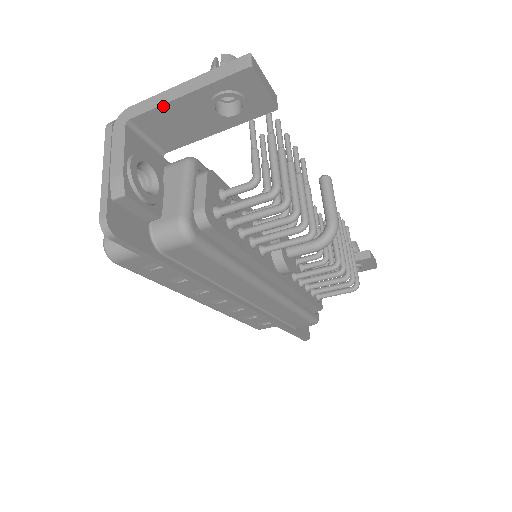
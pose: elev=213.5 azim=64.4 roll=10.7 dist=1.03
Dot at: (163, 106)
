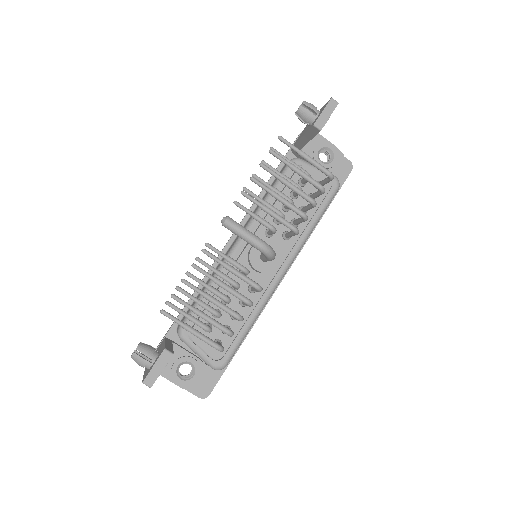
Dot at: occluded
